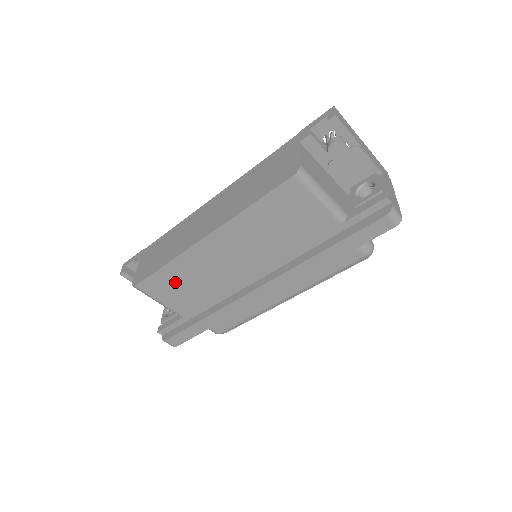
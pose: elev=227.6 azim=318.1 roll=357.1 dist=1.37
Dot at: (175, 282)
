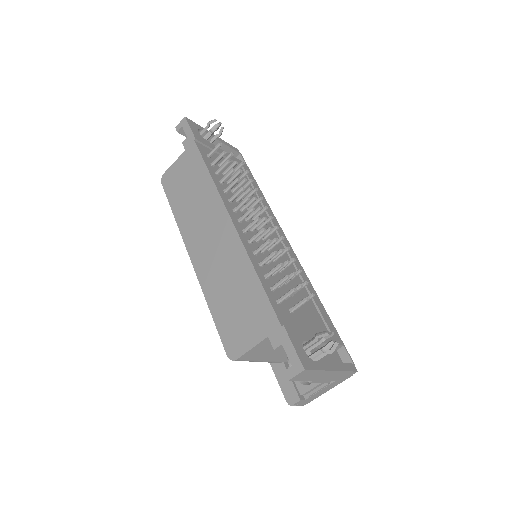
Dot at: occluded
